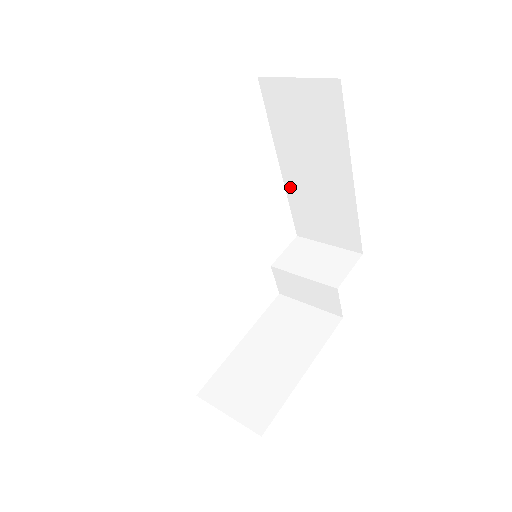
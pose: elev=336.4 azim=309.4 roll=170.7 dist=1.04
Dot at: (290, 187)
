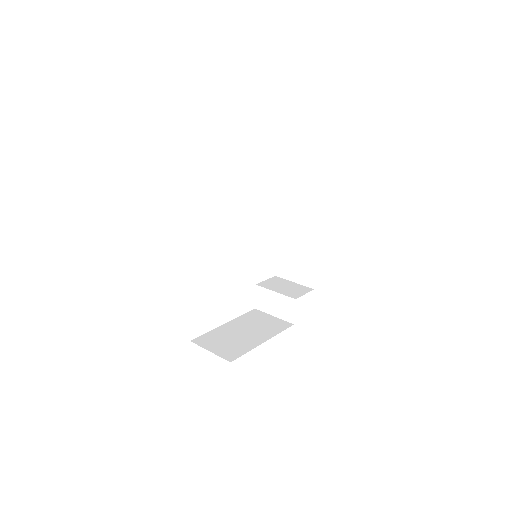
Dot at: (280, 239)
